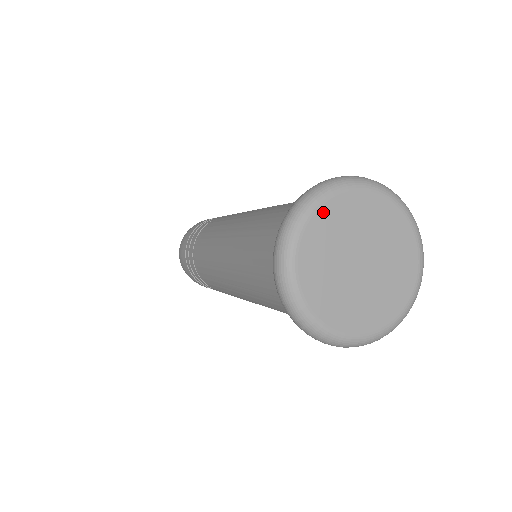
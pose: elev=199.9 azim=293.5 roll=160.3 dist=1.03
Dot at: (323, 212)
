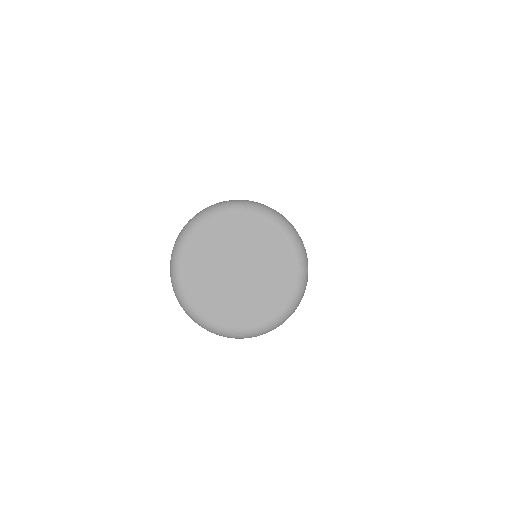
Dot at: (193, 240)
